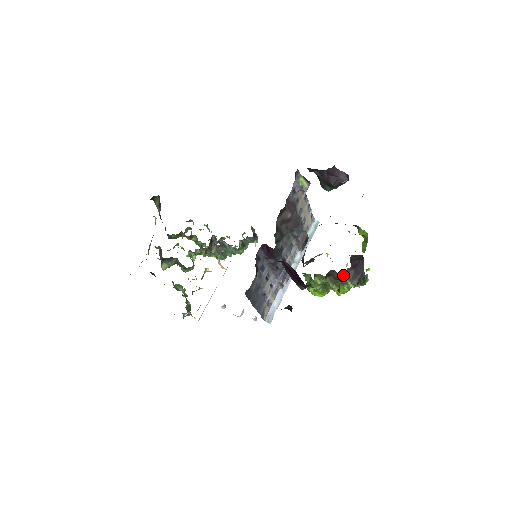
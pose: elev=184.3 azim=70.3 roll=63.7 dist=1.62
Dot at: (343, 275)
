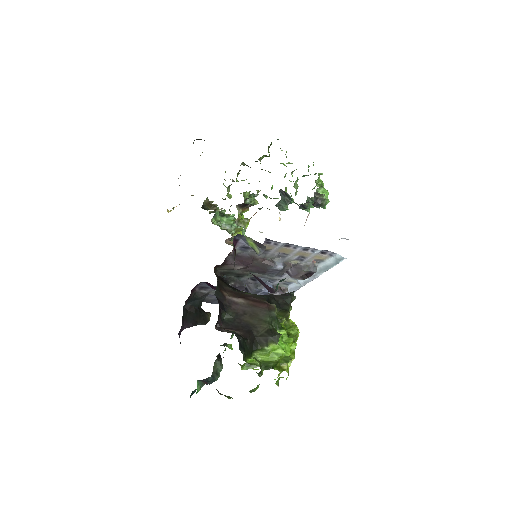
Dot at: occluded
